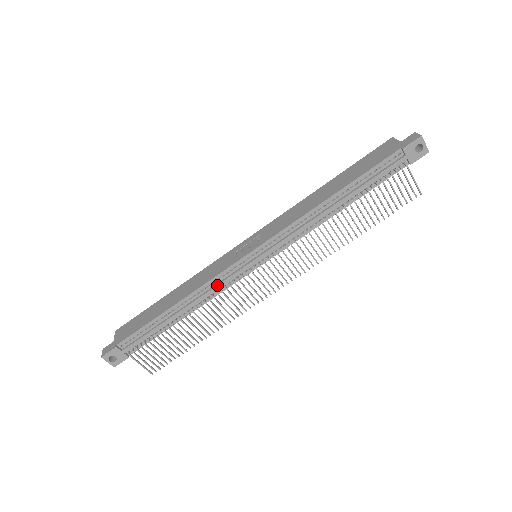
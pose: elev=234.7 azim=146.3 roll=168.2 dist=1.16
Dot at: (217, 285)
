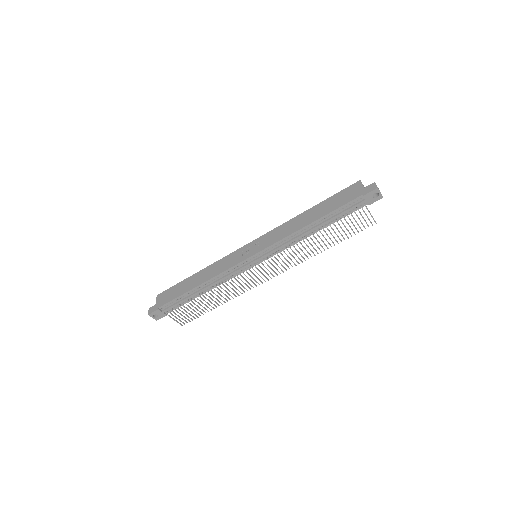
Dot at: (228, 275)
